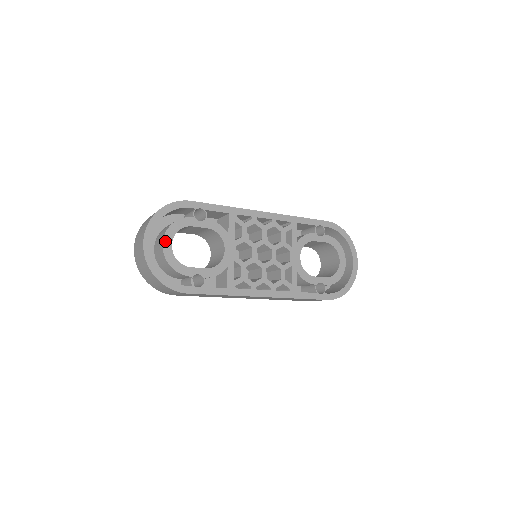
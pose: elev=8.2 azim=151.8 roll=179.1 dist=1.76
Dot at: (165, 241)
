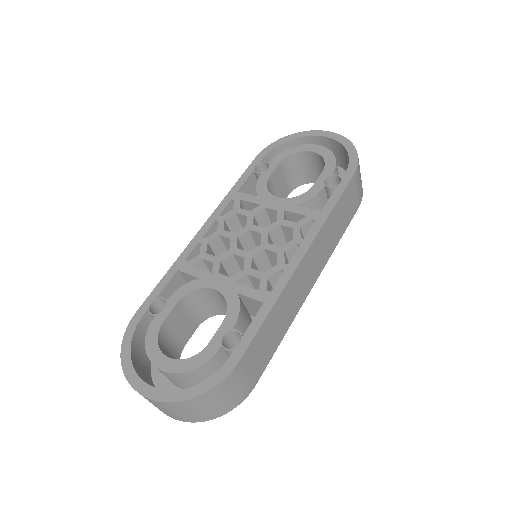
Dot at: (158, 364)
